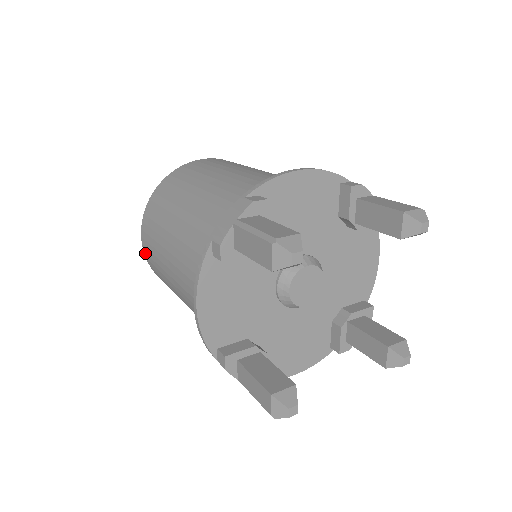
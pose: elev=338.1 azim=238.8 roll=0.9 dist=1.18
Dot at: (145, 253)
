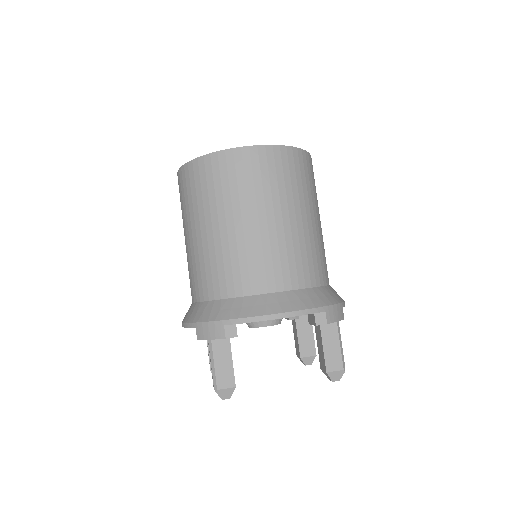
Dot at: occluded
